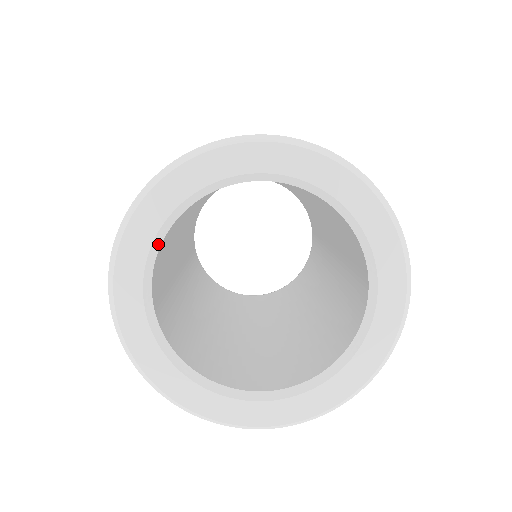
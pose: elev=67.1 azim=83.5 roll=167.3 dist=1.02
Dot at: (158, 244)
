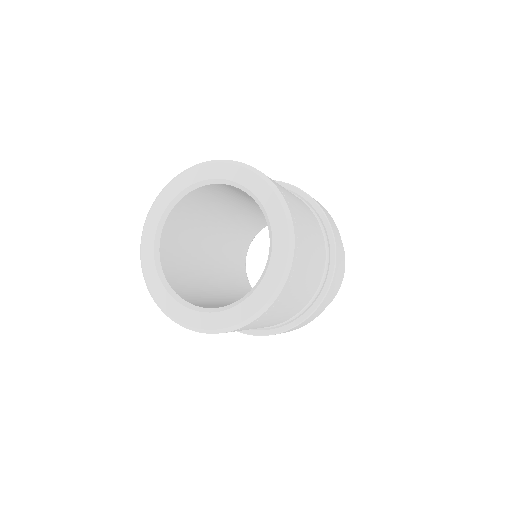
Dot at: (158, 246)
